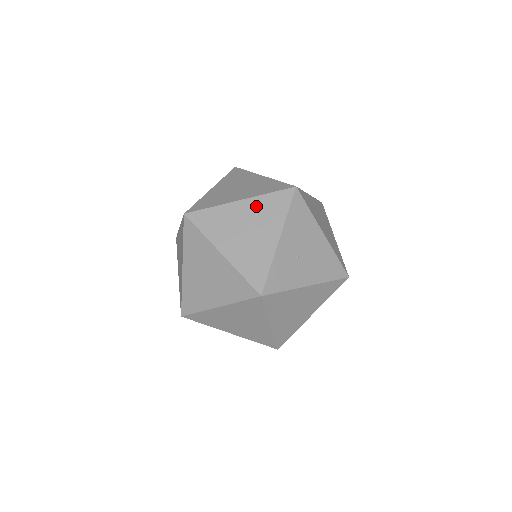
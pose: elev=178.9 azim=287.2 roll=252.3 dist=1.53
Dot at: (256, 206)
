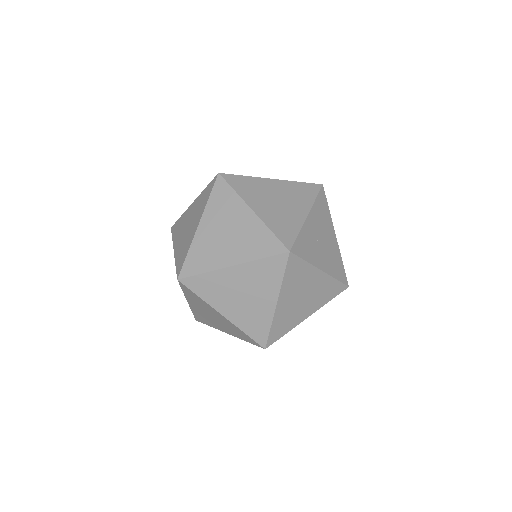
Dot at: (287, 187)
